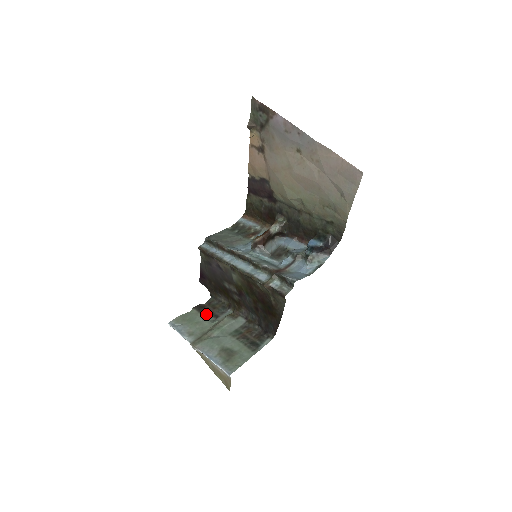
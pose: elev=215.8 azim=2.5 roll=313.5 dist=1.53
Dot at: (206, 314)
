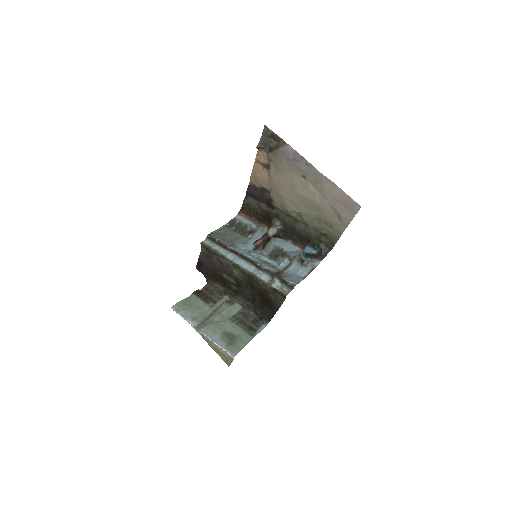
Dot at: (205, 300)
